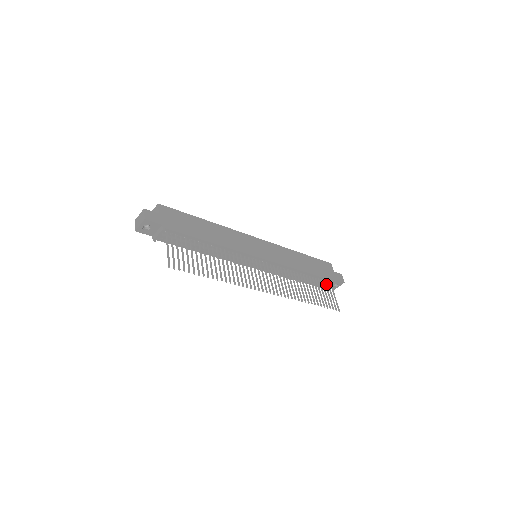
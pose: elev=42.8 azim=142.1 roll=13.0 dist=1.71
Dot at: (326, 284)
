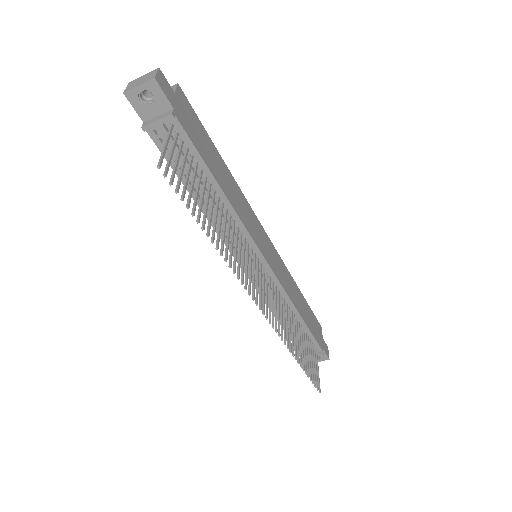
Dot at: occluded
